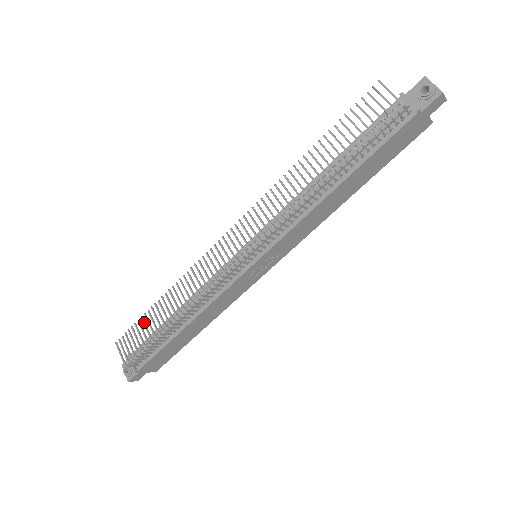
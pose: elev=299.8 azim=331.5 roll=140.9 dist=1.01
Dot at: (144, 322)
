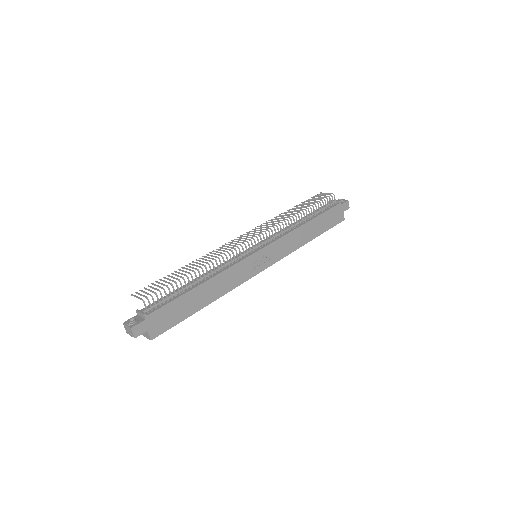
Dot at: (167, 278)
